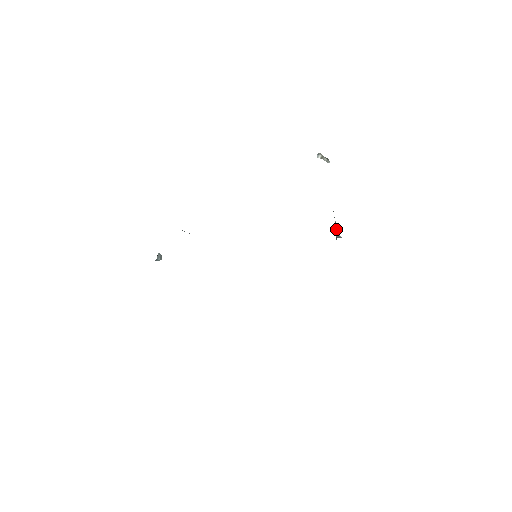
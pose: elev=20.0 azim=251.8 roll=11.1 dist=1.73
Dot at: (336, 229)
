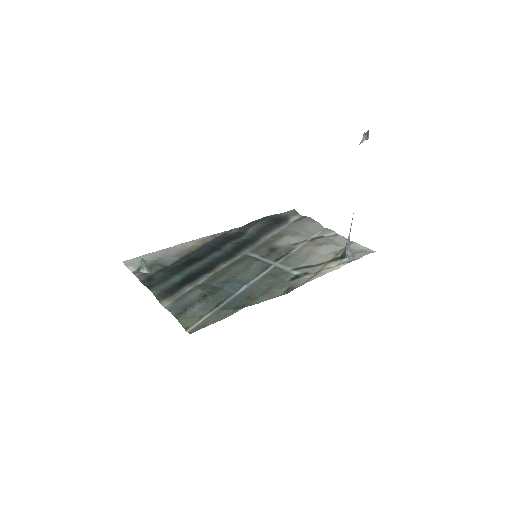
Dot at: (348, 243)
